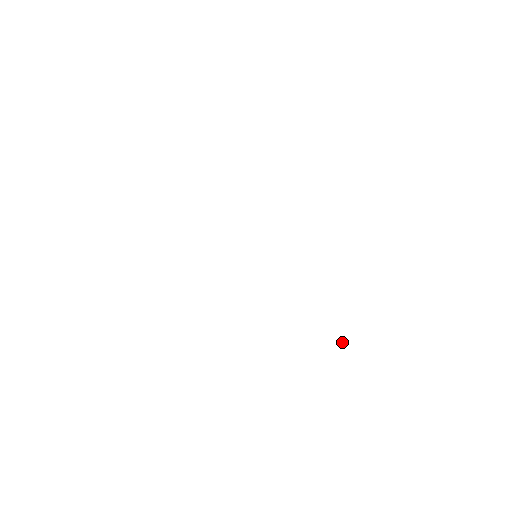
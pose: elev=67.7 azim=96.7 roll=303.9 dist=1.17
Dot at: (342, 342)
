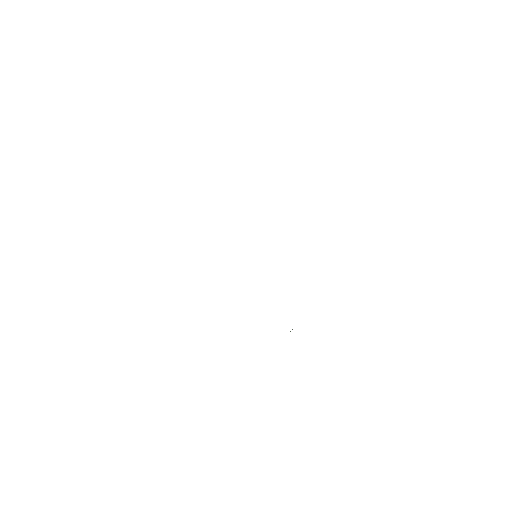
Dot at: (290, 331)
